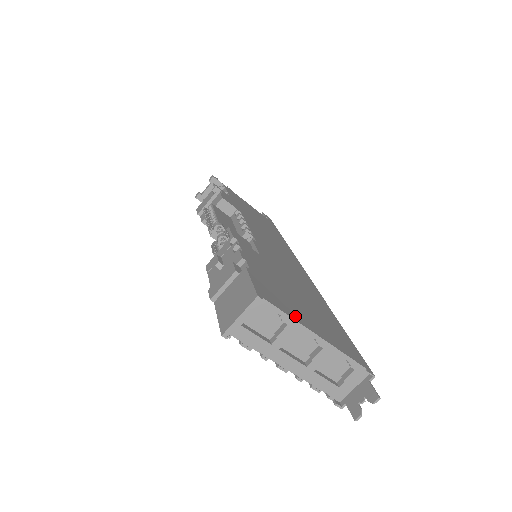
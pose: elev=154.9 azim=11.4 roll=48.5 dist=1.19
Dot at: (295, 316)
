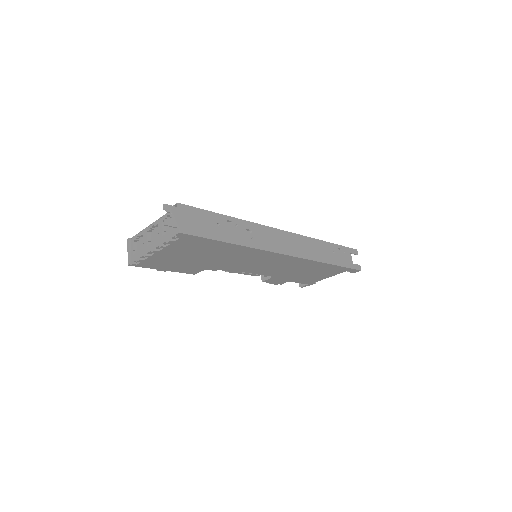
Dot at: occluded
